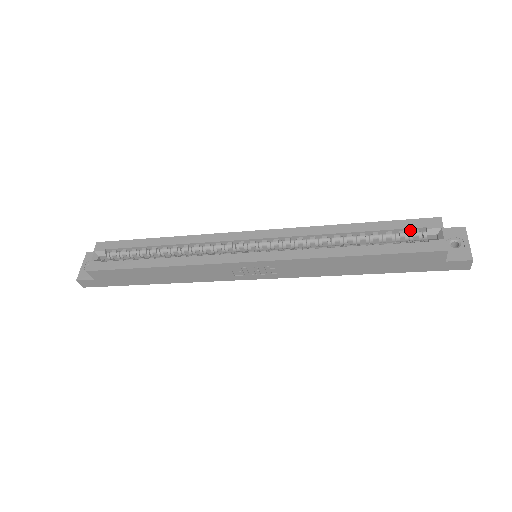
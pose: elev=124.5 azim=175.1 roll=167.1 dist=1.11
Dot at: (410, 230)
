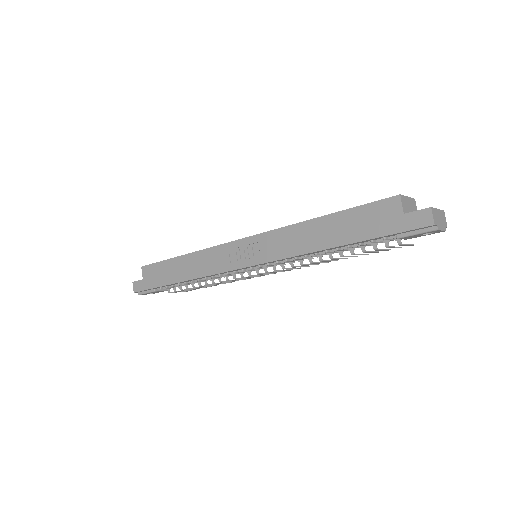
Dot at: occluded
